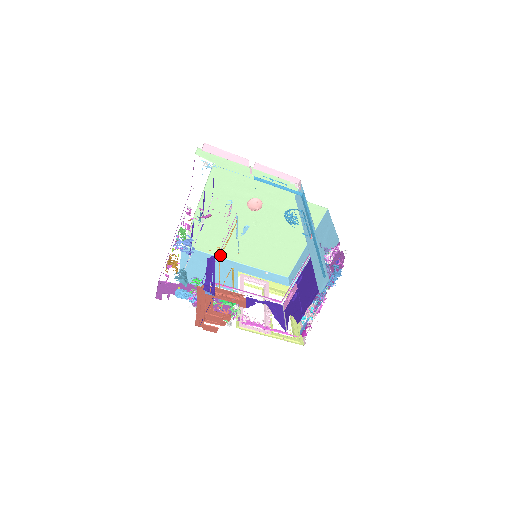
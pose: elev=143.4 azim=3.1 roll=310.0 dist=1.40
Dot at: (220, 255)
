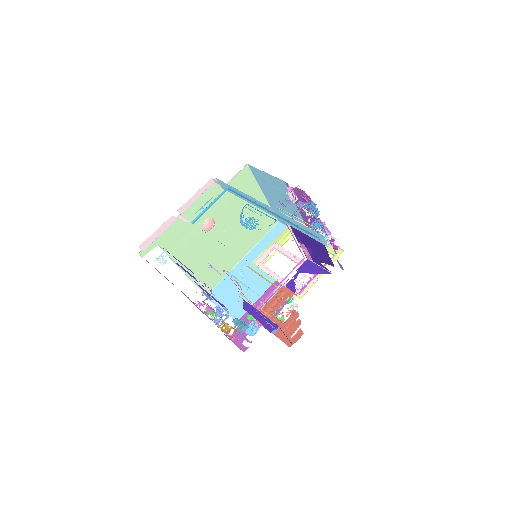
Dot at: (230, 269)
